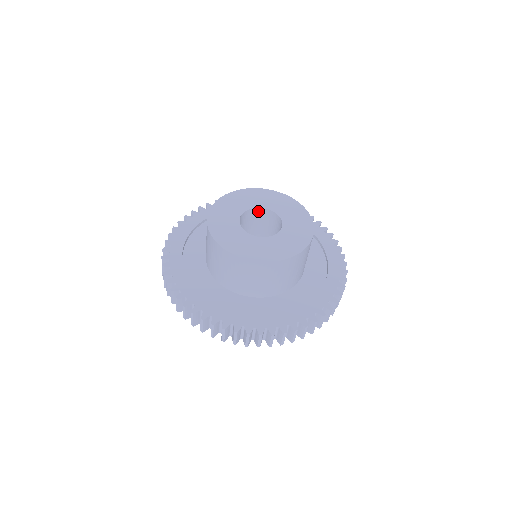
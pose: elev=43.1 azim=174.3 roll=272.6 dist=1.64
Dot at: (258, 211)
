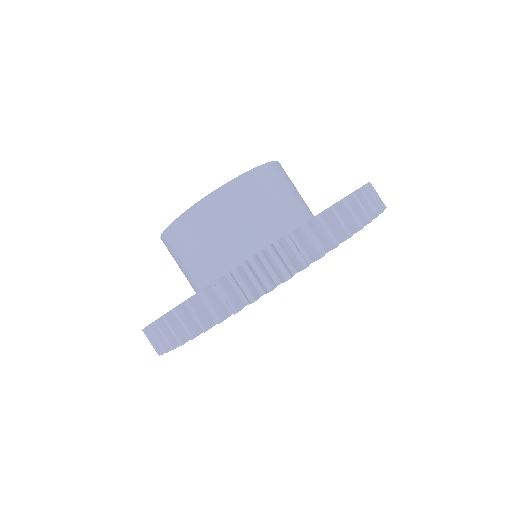
Dot at: occluded
